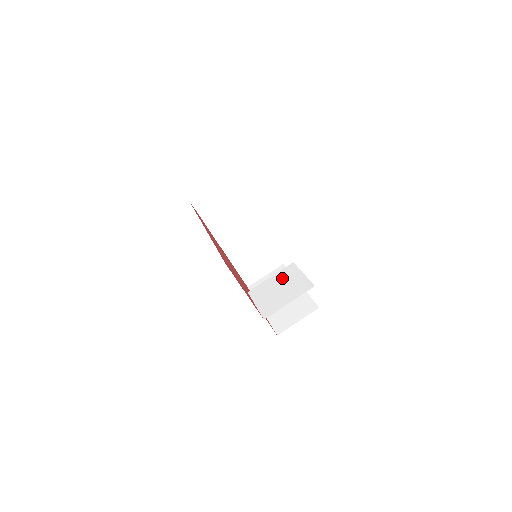
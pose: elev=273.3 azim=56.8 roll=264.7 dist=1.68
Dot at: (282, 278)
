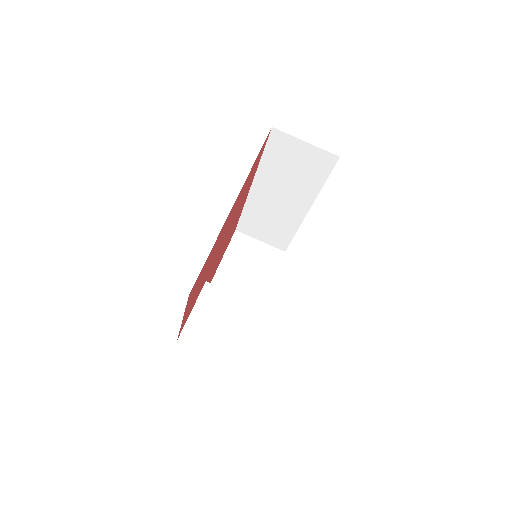
Dot at: (244, 314)
